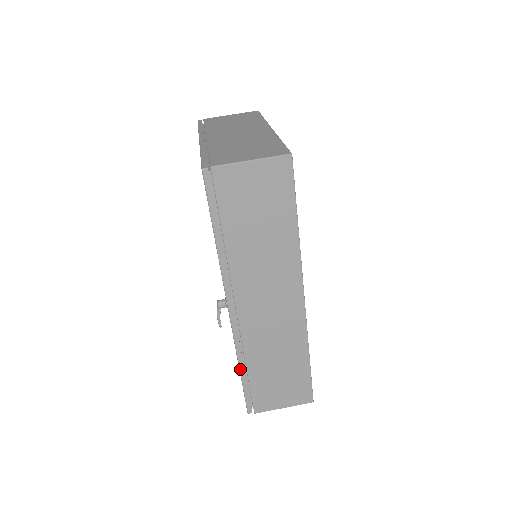
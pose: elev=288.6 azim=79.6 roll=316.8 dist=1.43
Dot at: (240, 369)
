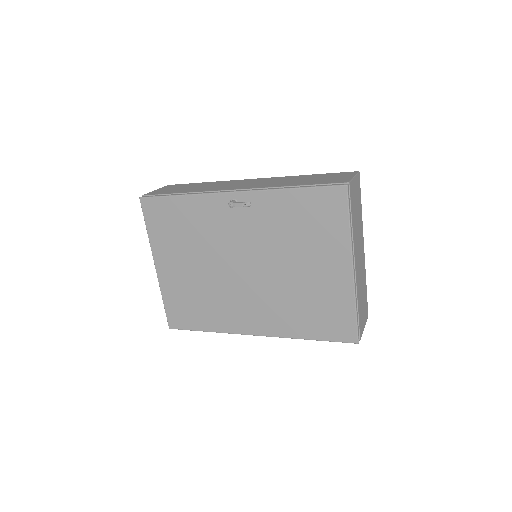
Dot at: (290, 188)
